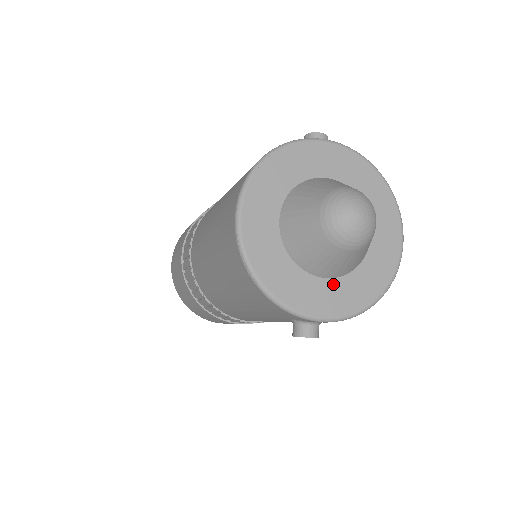
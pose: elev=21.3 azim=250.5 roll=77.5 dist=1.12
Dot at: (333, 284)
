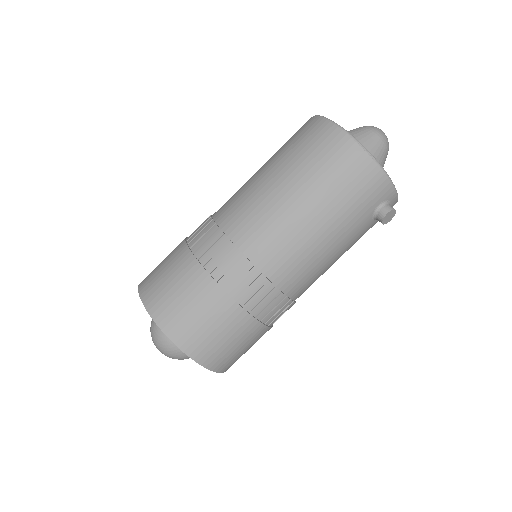
Dot at: occluded
